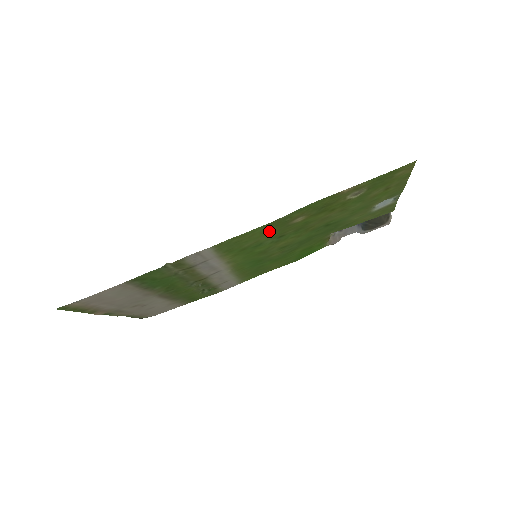
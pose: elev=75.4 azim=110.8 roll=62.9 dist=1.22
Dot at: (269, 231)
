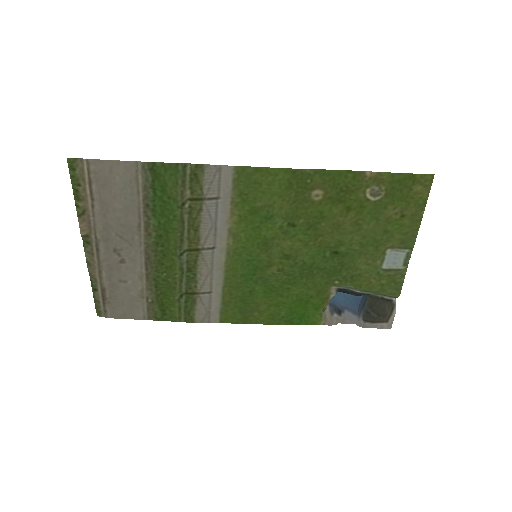
Dot at: (287, 191)
